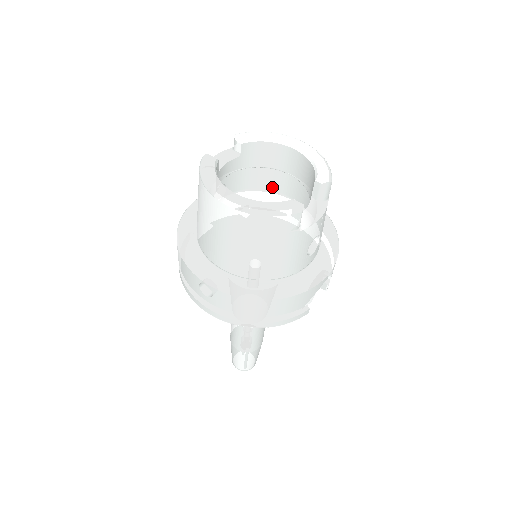
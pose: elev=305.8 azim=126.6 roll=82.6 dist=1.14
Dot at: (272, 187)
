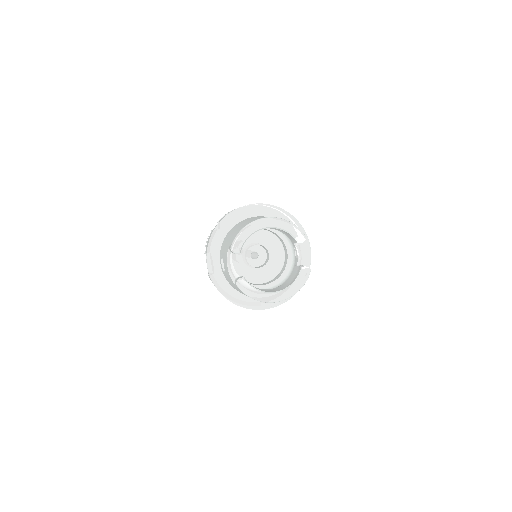
Dot at: occluded
